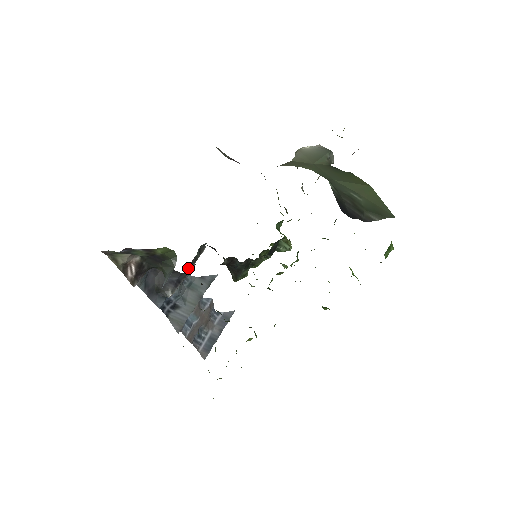
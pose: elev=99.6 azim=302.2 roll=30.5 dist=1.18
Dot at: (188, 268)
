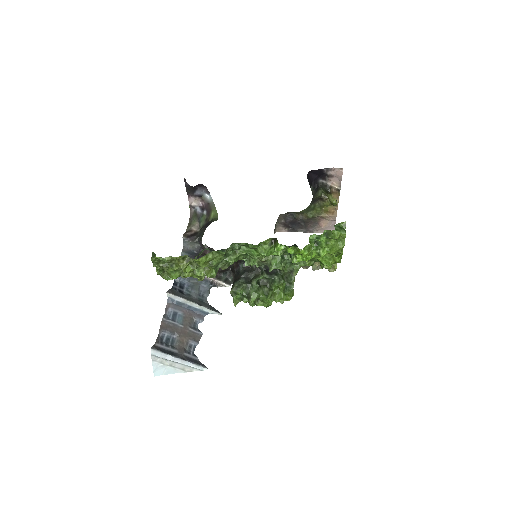
Dot at: (211, 282)
